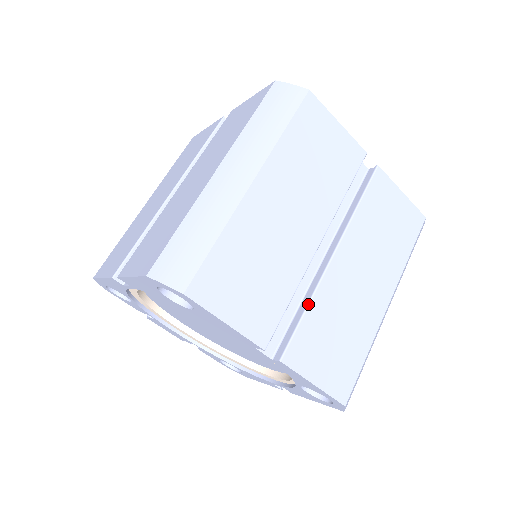
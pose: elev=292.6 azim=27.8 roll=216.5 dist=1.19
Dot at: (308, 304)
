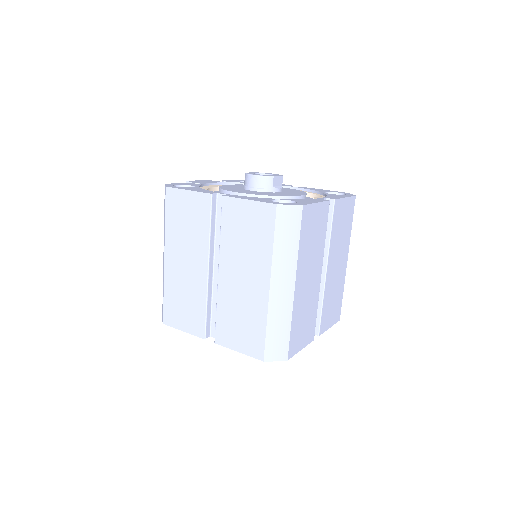
Dot at: (322, 304)
